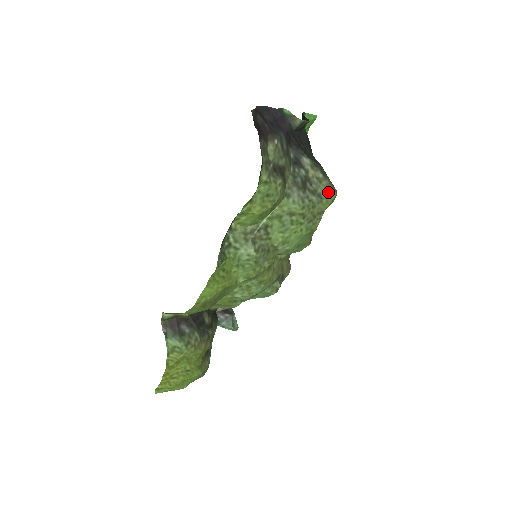
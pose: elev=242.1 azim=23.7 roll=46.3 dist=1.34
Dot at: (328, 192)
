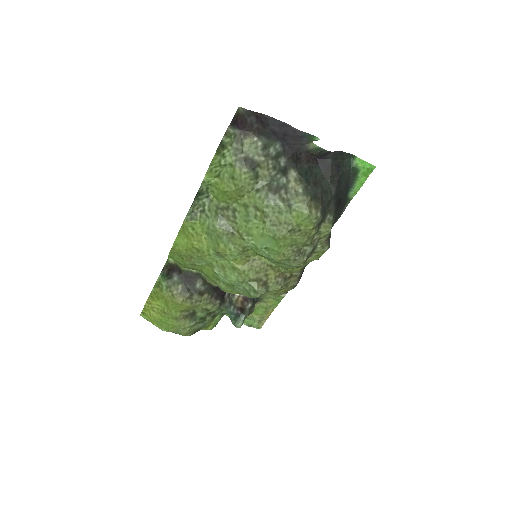
Dot at: (301, 207)
